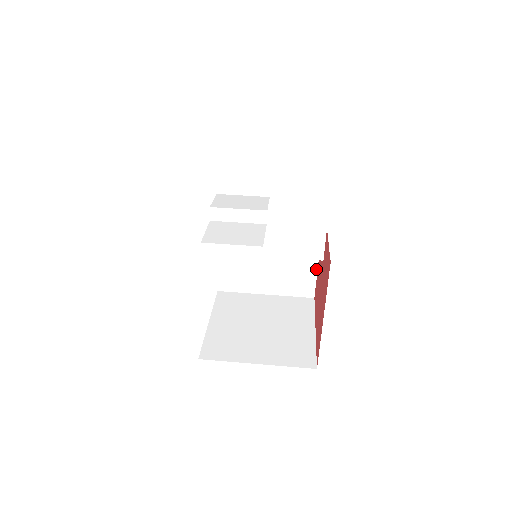
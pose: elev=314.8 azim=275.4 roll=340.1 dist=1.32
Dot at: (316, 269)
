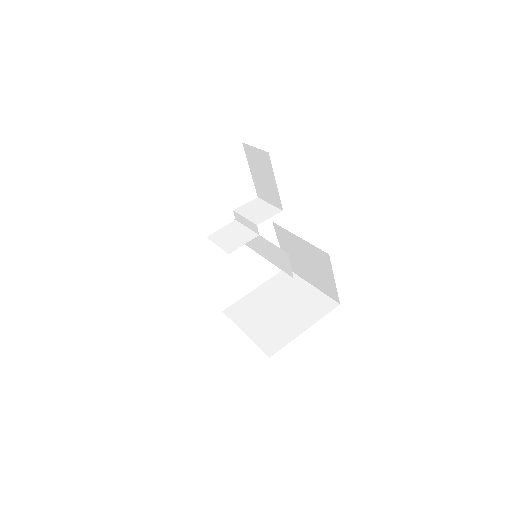
Dot at: (334, 280)
